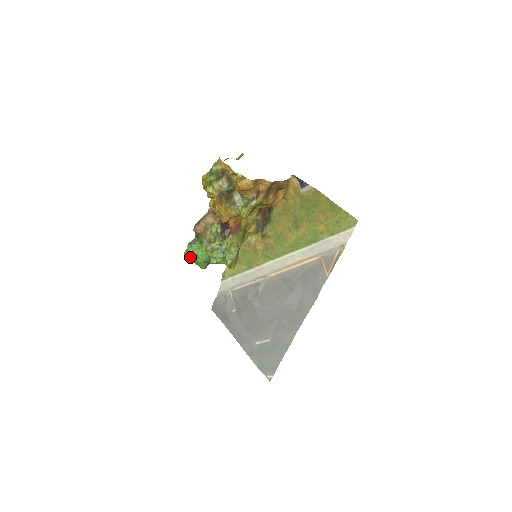
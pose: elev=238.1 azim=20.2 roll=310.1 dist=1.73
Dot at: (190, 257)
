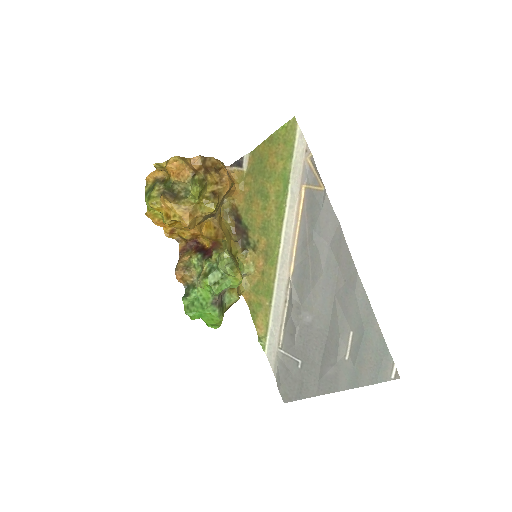
Dot at: (194, 311)
